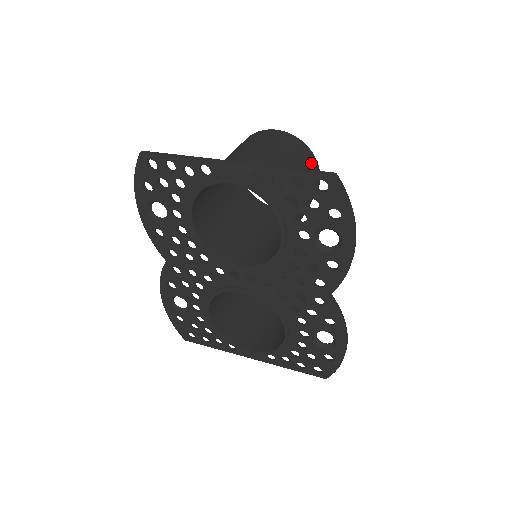
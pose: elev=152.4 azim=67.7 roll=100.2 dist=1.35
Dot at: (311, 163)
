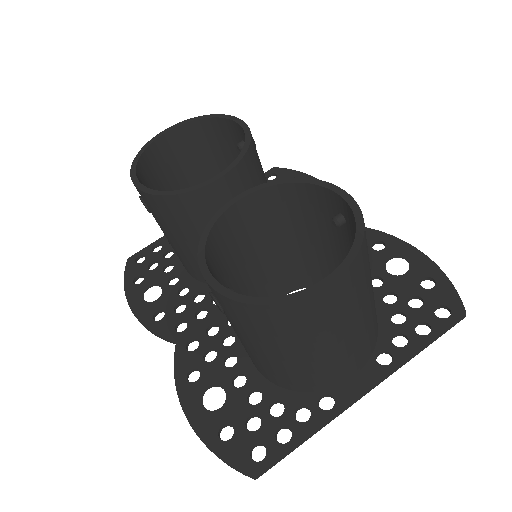
Dot at: occluded
